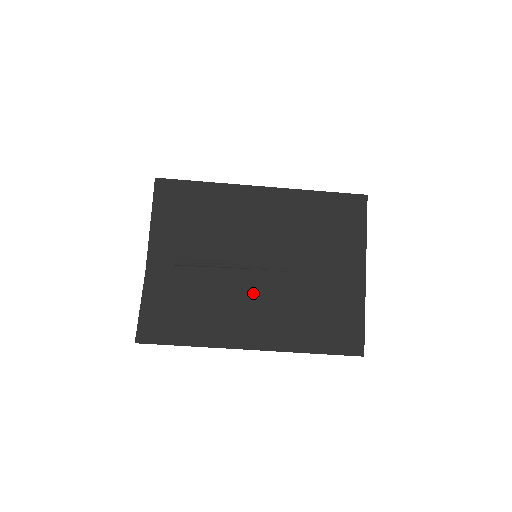
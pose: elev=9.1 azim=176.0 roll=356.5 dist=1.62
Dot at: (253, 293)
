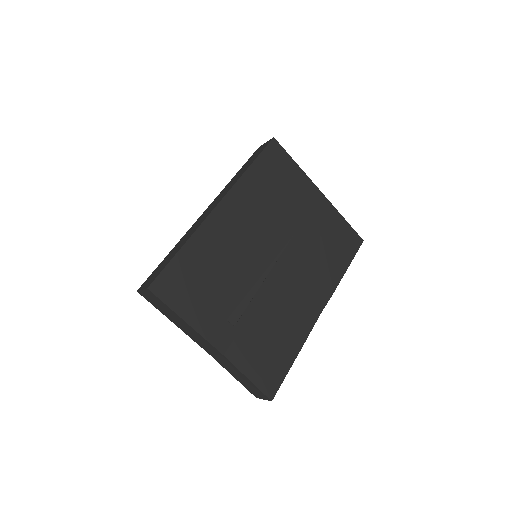
Dot at: (289, 280)
